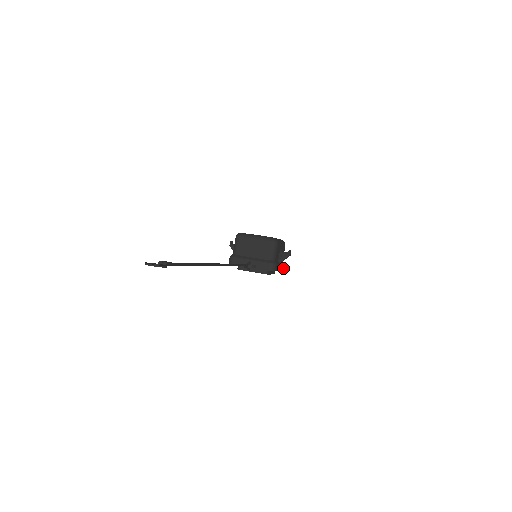
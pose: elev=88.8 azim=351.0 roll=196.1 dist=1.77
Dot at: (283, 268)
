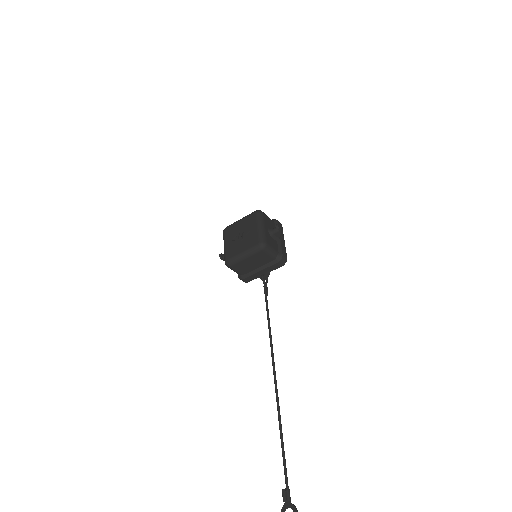
Dot at: occluded
